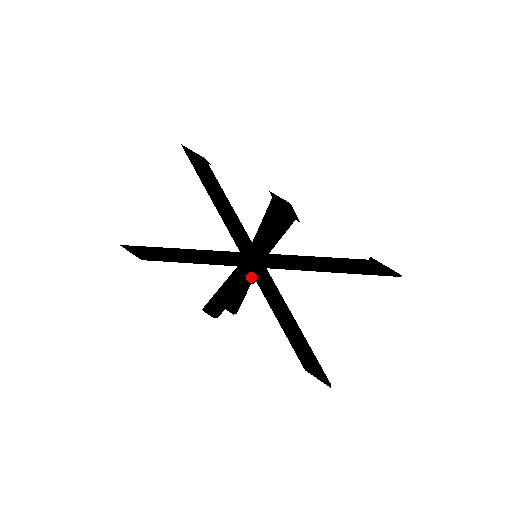
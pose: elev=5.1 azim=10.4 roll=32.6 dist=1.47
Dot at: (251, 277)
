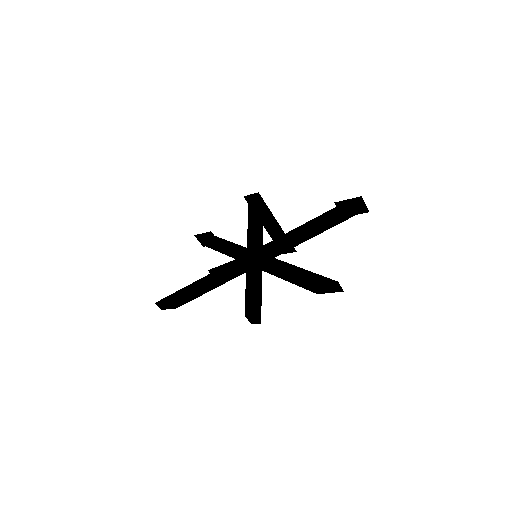
Dot at: (256, 271)
